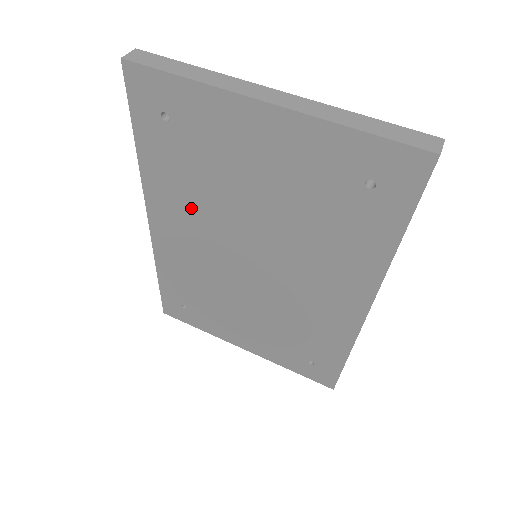
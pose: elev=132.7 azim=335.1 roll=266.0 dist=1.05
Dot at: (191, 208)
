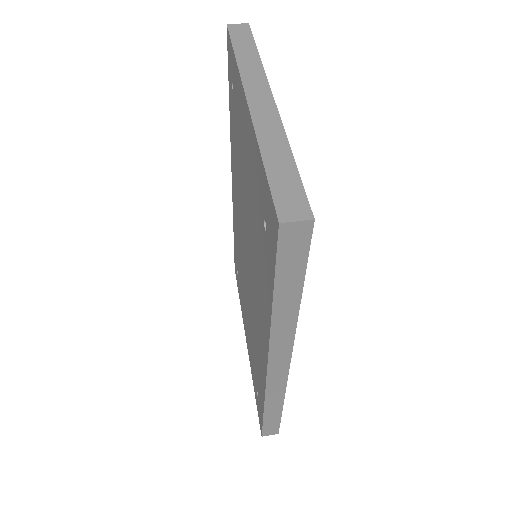
Dot at: (237, 180)
